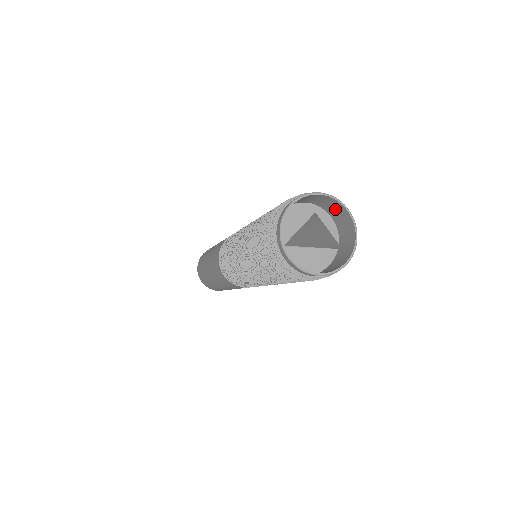
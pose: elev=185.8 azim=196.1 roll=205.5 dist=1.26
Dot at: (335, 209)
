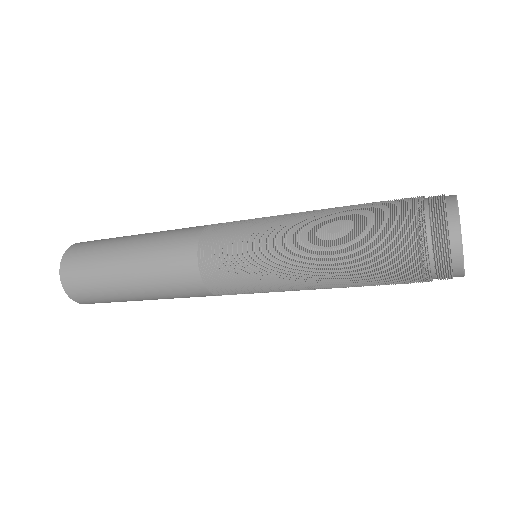
Dot at: occluded
